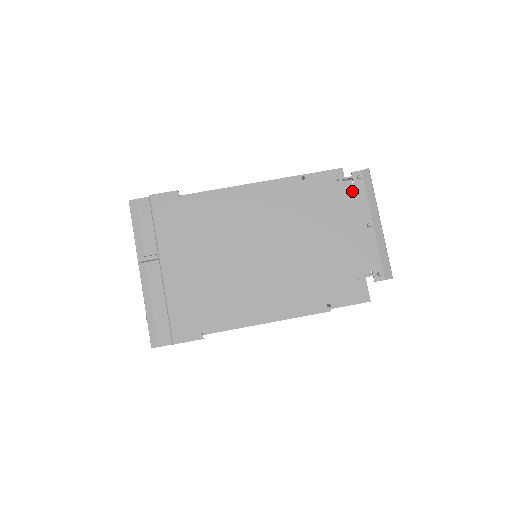
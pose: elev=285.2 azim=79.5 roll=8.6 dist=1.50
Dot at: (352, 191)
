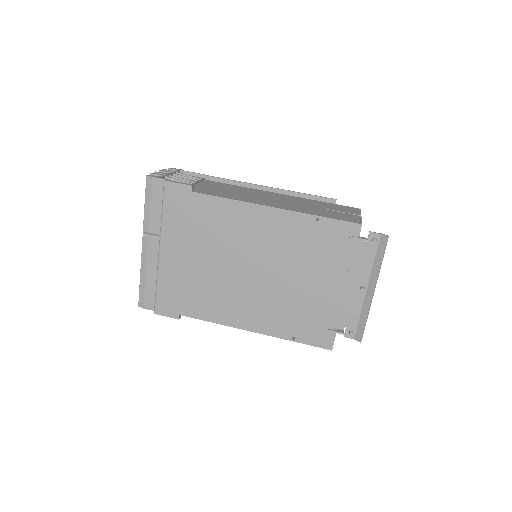
Dot at: (361, 250)
